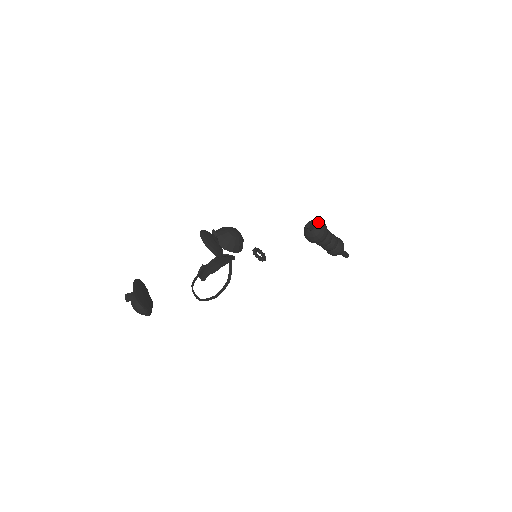
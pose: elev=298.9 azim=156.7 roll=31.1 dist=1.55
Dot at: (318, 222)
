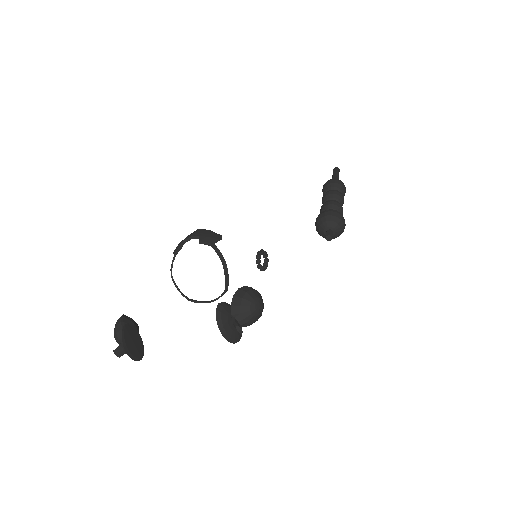
Dot at: (339, 224)
